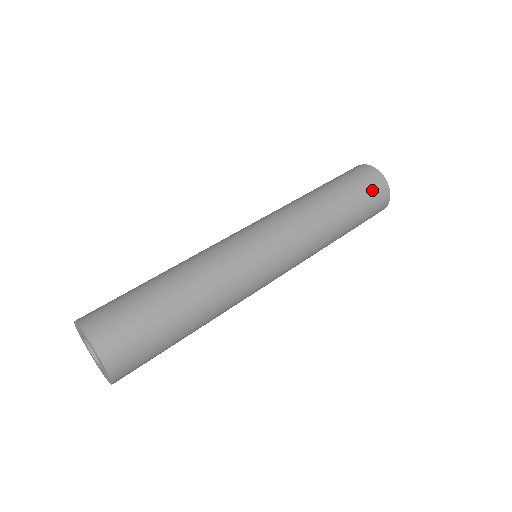
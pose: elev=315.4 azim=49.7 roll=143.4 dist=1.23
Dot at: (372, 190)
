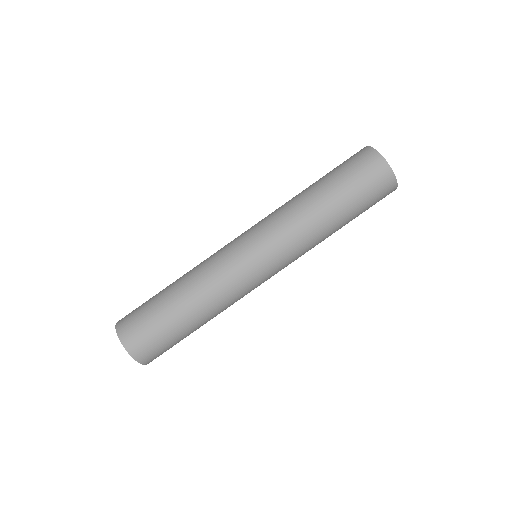
Dot at: (376, 189)
